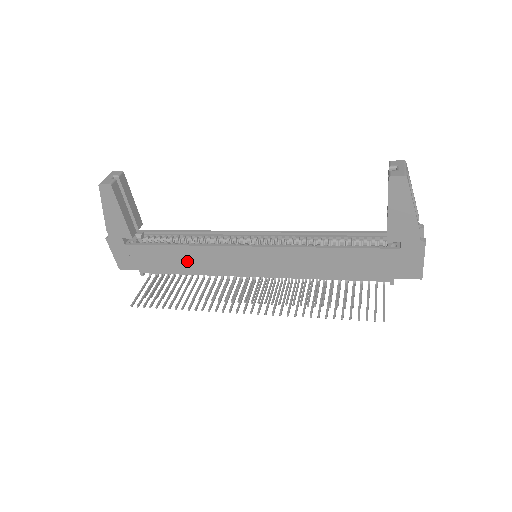
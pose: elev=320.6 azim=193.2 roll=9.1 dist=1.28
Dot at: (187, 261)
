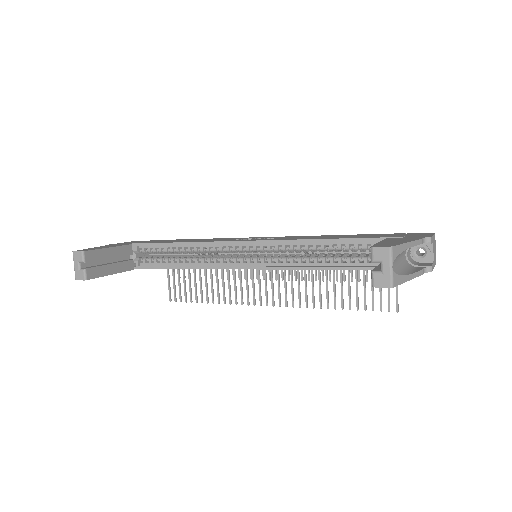
Dot at: occluded
